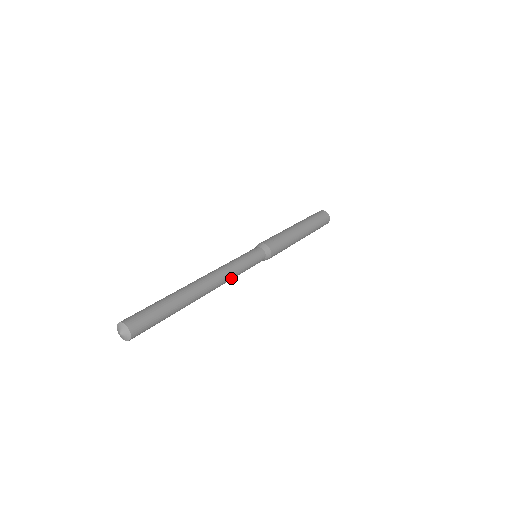
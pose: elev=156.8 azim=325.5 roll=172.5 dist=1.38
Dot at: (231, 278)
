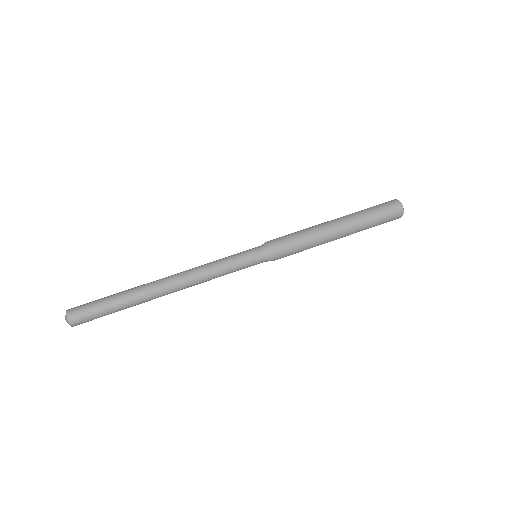
Dot at: (207, 279)
